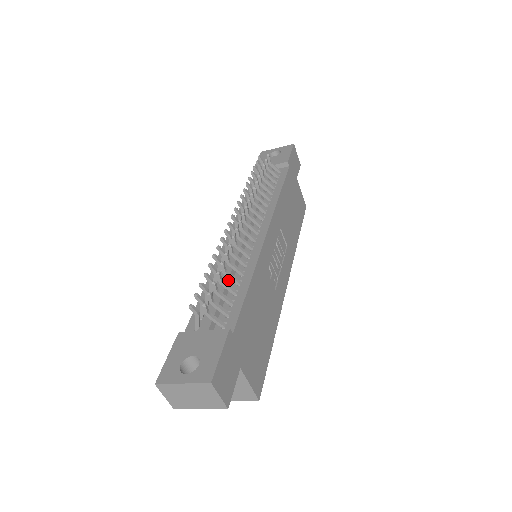
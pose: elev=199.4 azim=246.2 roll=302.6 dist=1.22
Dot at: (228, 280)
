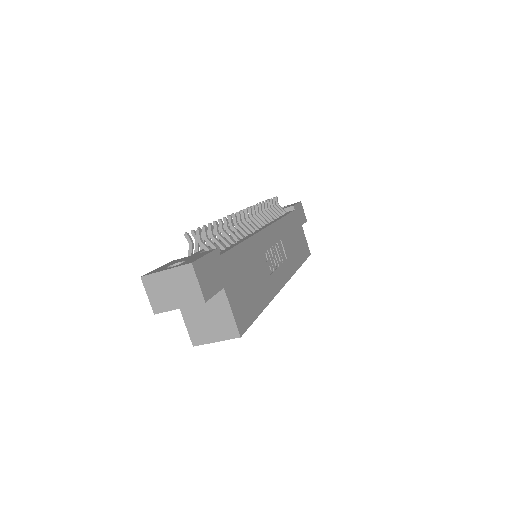
Dot at: occluded
